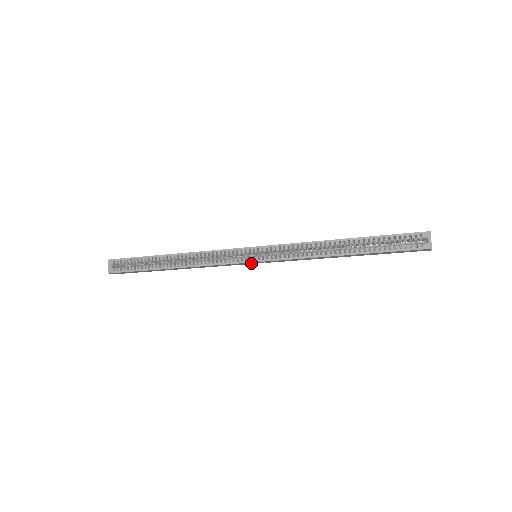
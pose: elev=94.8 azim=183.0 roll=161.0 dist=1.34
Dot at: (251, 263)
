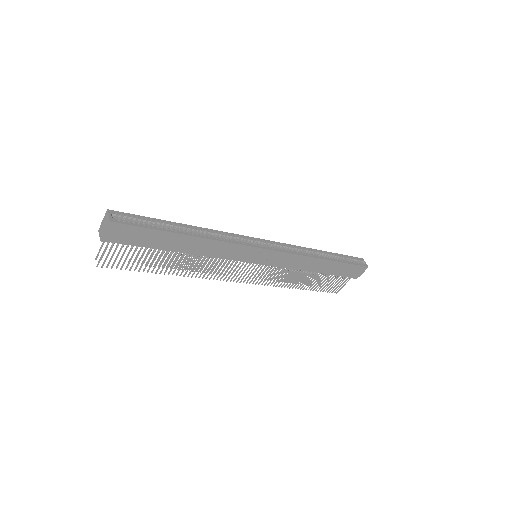
Dot at: (257, 258)
